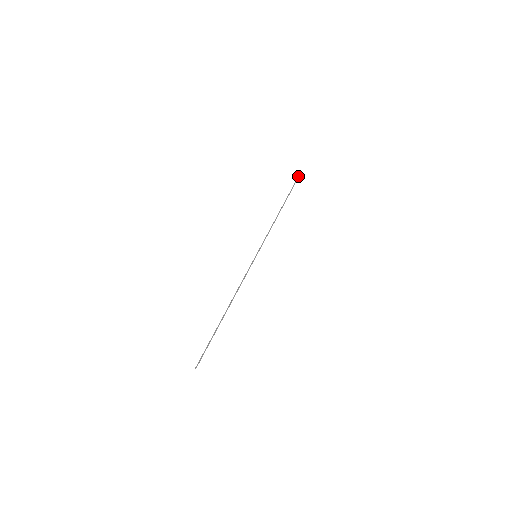
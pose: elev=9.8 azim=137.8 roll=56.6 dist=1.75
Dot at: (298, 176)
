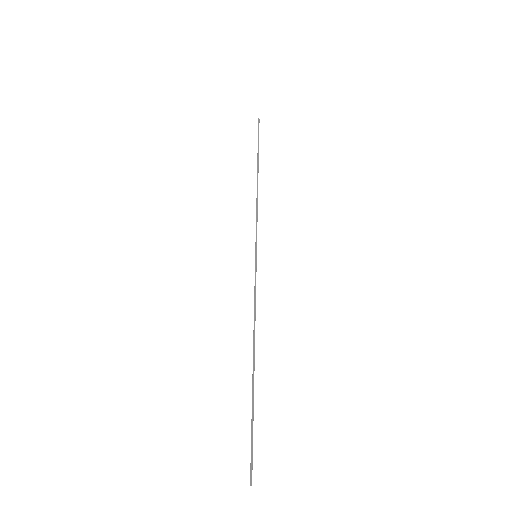
Dot at: occluded
